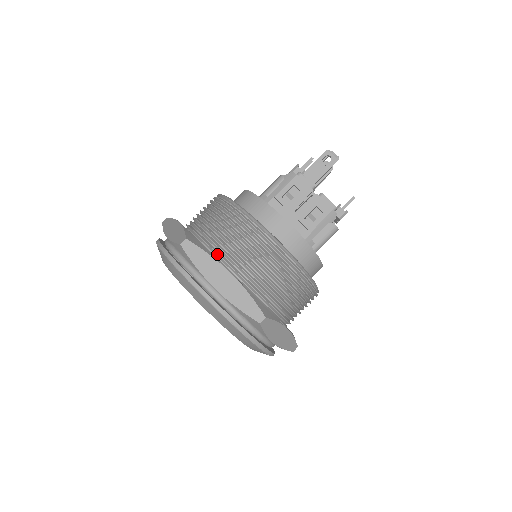
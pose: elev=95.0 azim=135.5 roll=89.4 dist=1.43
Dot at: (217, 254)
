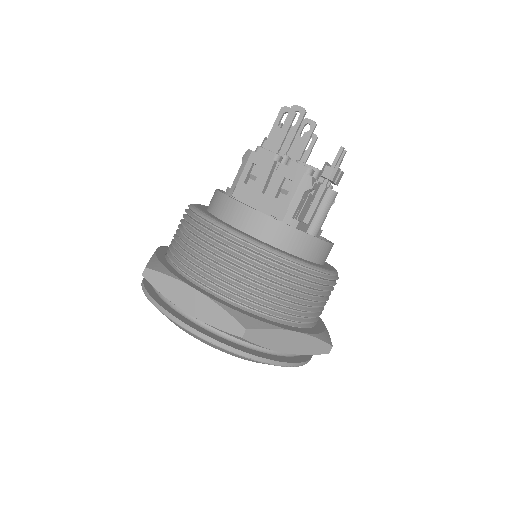
Dot at: (185, 272)
